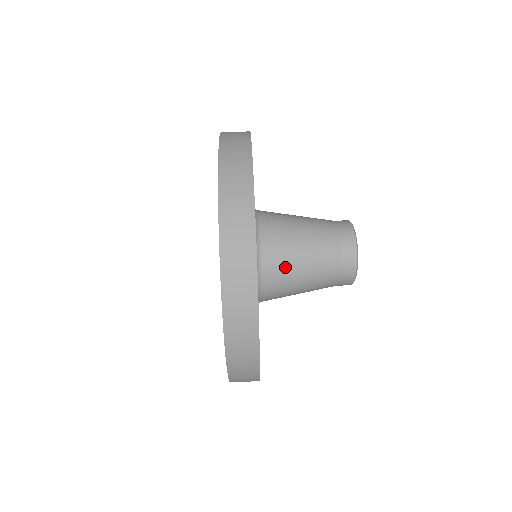
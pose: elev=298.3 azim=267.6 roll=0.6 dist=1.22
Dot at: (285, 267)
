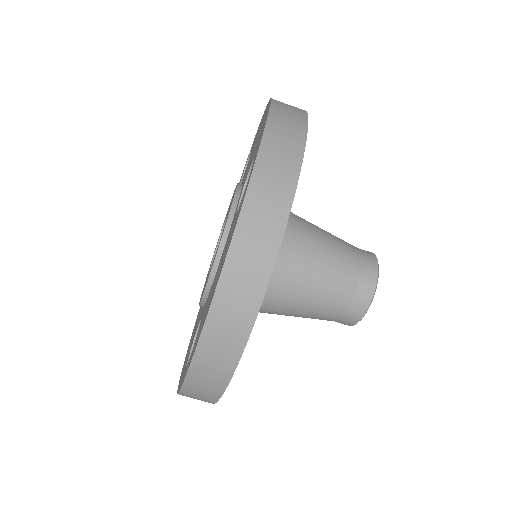
Dot at: (290, 281)
